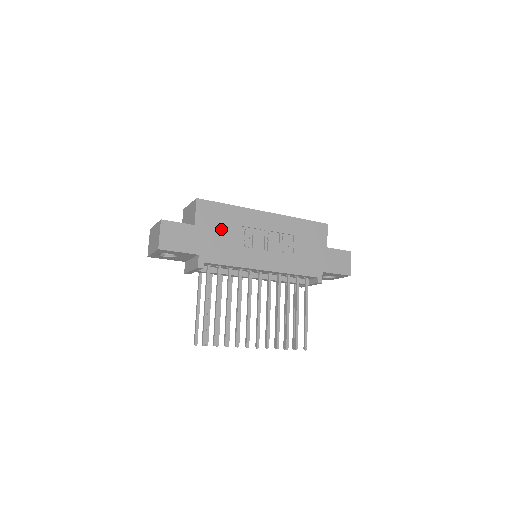
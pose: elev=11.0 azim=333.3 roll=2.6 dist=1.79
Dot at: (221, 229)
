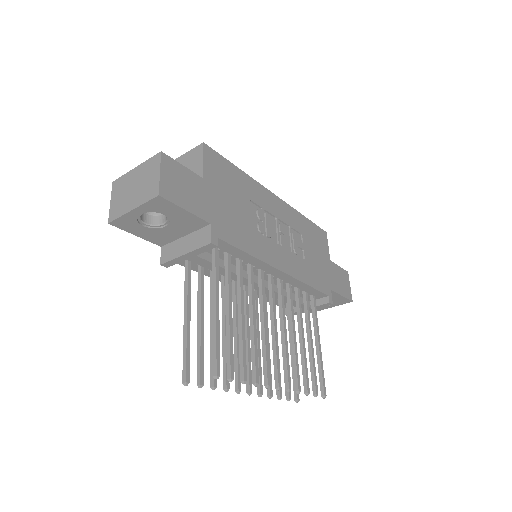
Dot at: (233, 197)
